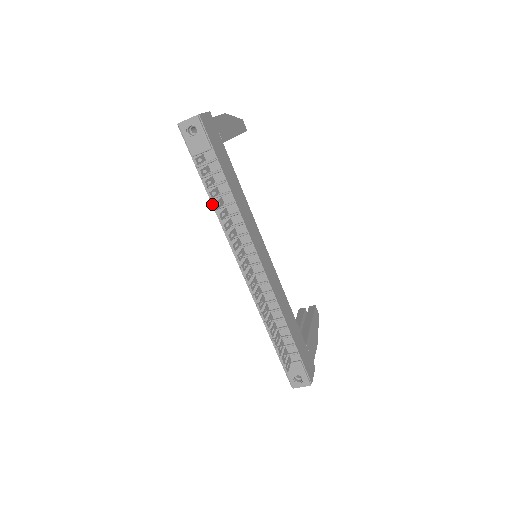
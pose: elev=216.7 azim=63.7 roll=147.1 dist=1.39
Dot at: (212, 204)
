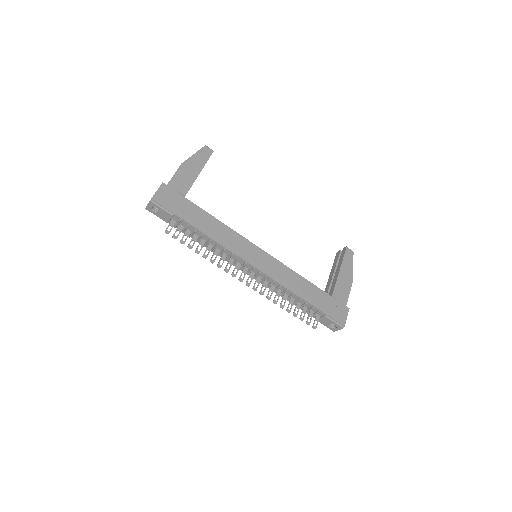
Dot at: occluded
